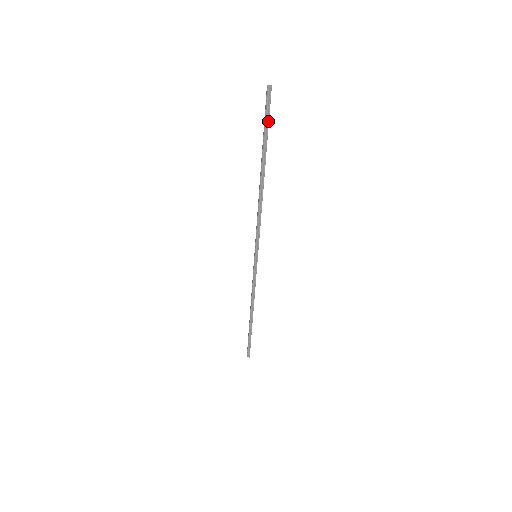
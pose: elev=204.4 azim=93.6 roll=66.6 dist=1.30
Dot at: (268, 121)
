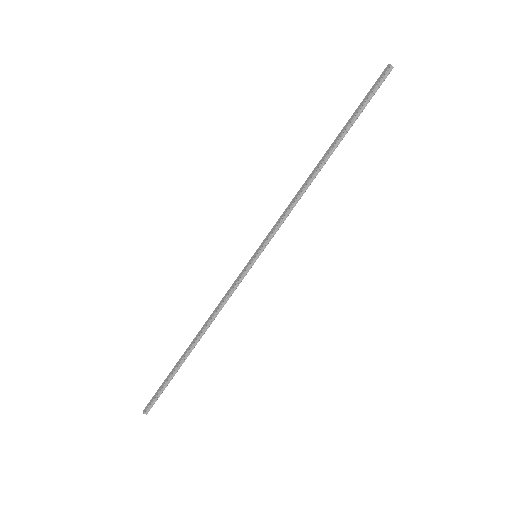
Dot at: (370, 99)
